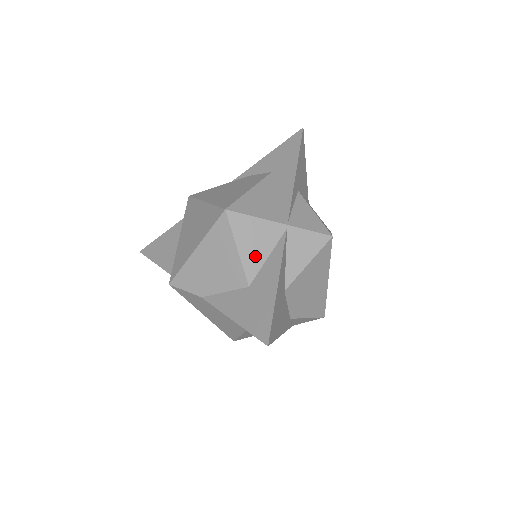
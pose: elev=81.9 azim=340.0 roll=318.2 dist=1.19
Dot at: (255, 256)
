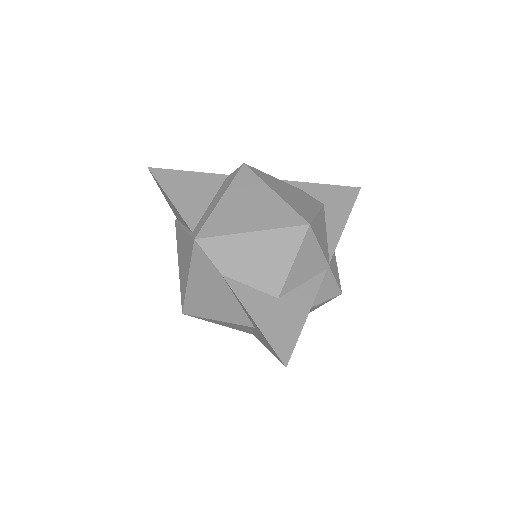
Dot at: (298, 276)
